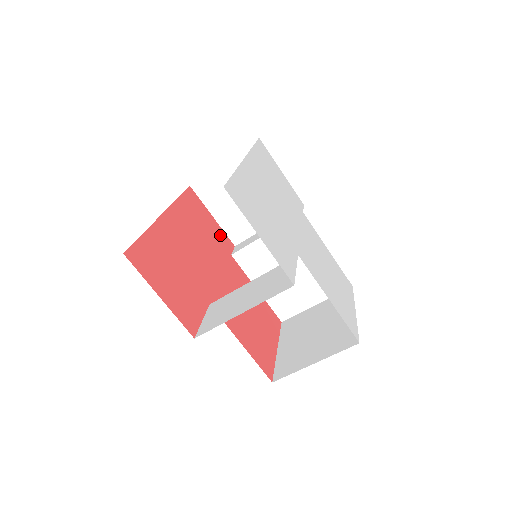
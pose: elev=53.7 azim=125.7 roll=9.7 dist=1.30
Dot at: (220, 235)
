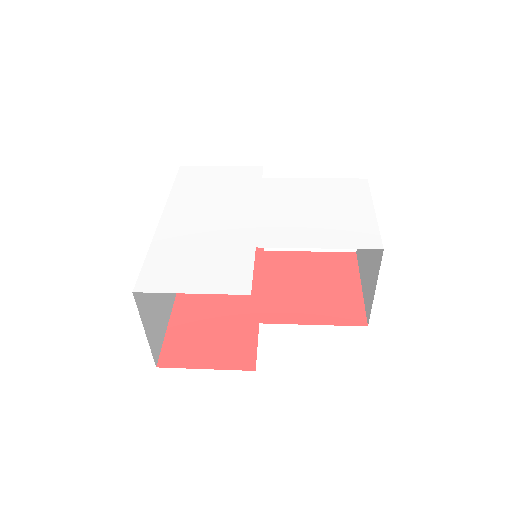
Dot at: occluded
